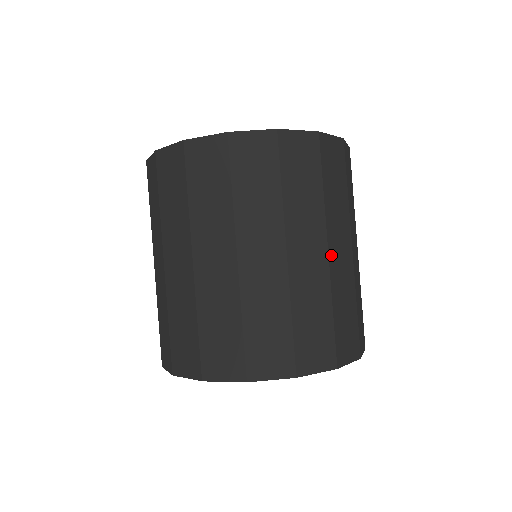
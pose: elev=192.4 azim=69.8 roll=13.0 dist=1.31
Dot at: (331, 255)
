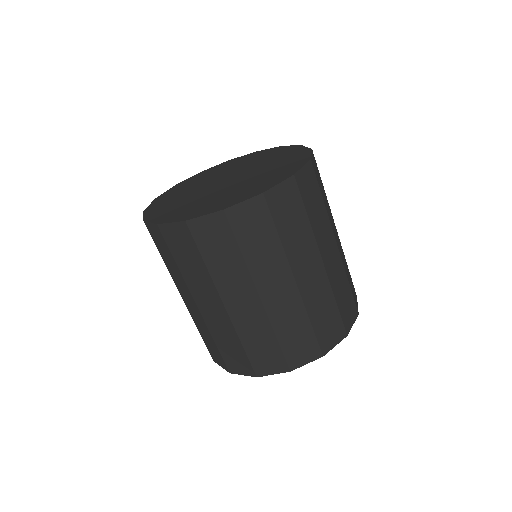
Dot at: (300, 283)
